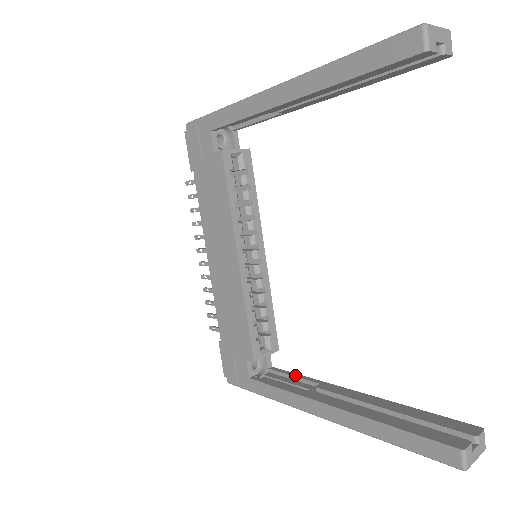
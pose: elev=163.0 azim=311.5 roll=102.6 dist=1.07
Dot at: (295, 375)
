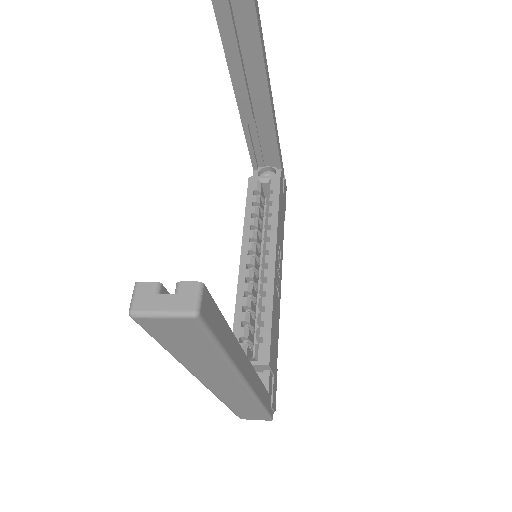
Dot at: occluded
